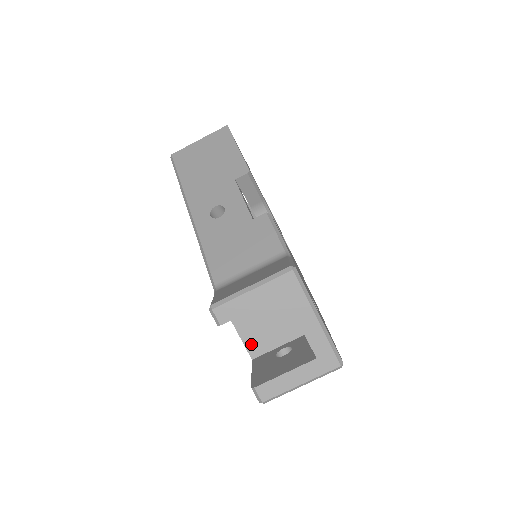
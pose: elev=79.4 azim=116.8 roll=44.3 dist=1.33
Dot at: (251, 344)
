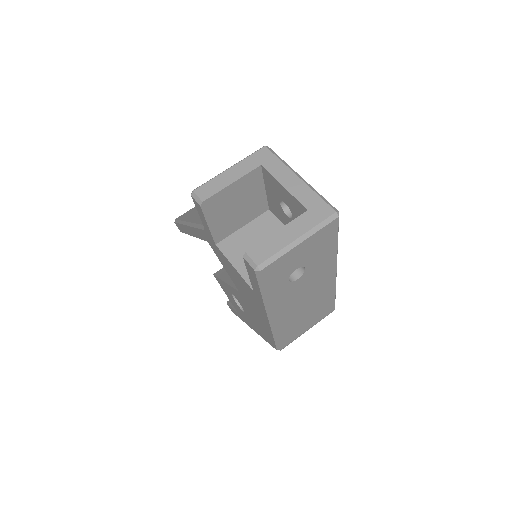
Dot at: occluded
